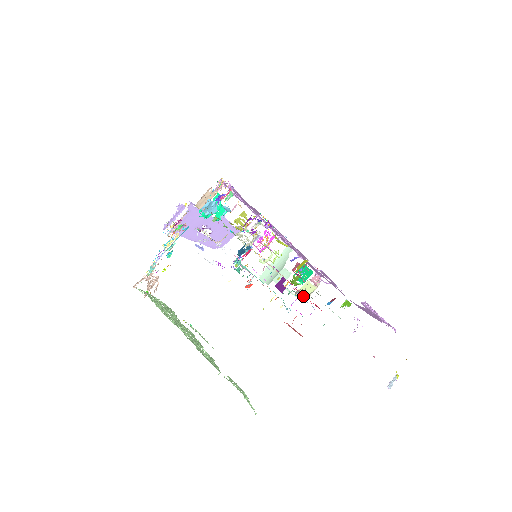
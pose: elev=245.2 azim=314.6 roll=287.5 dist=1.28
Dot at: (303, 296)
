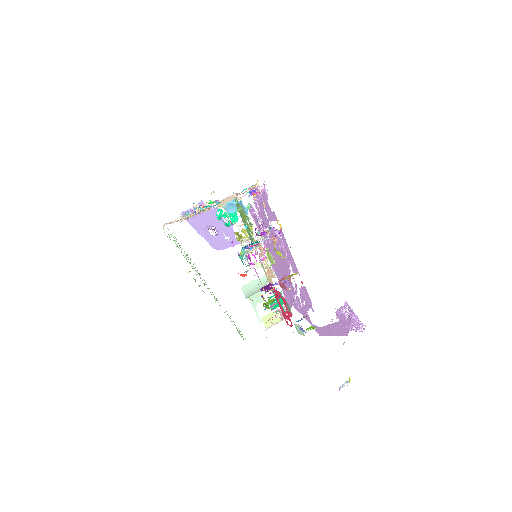
Dot at: (268, 323)
